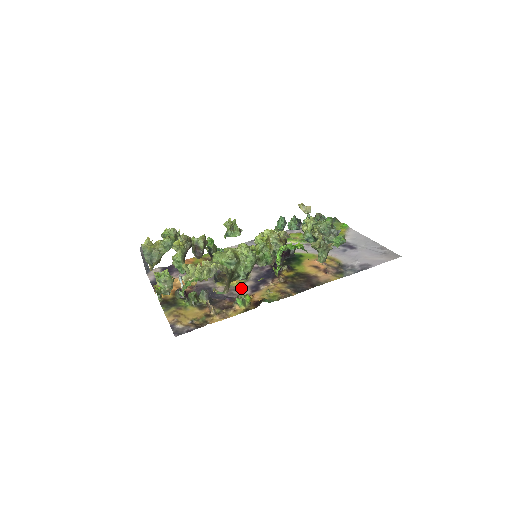
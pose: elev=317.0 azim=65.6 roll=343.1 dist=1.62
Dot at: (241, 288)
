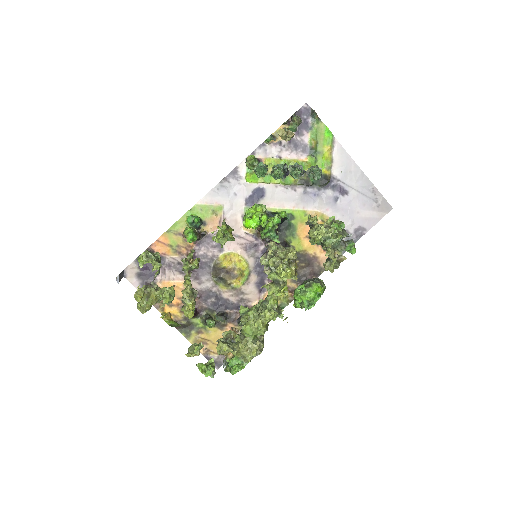
Dot at: (248, 289)
